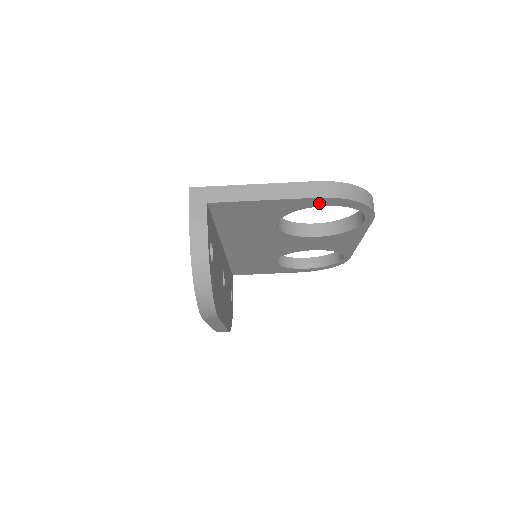
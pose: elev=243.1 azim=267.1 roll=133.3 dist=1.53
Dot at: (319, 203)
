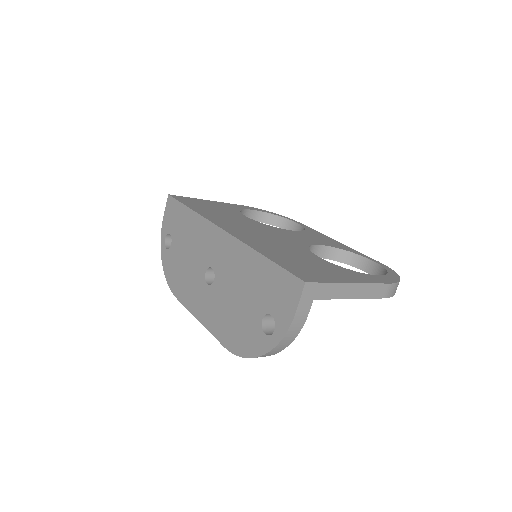
Dot at: occluded
